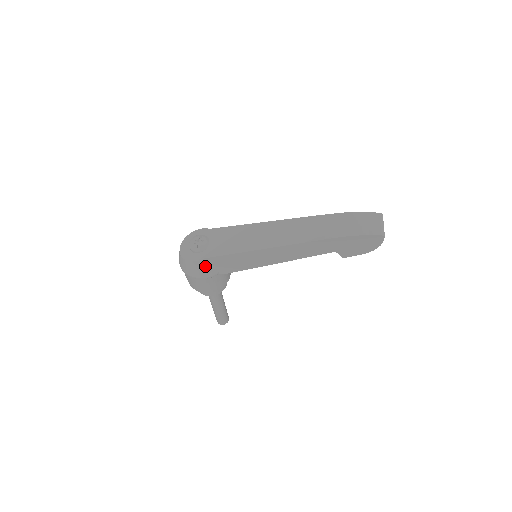
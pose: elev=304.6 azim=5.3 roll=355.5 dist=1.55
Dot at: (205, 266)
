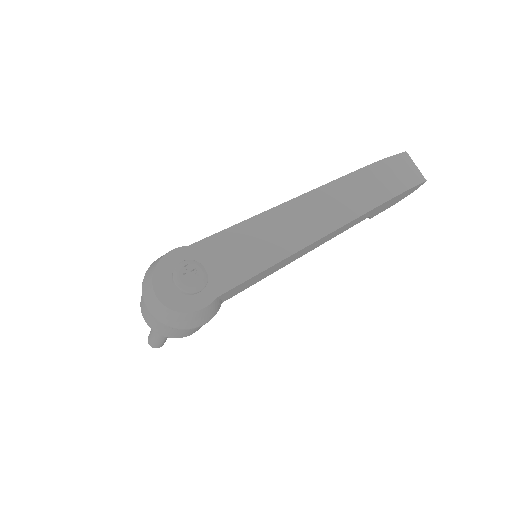
Dot at: (214, 306)
